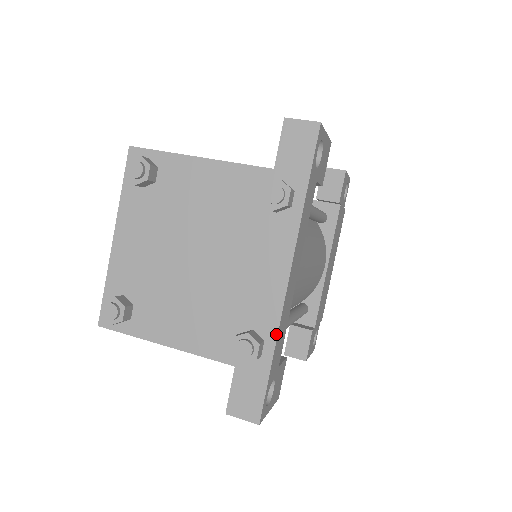
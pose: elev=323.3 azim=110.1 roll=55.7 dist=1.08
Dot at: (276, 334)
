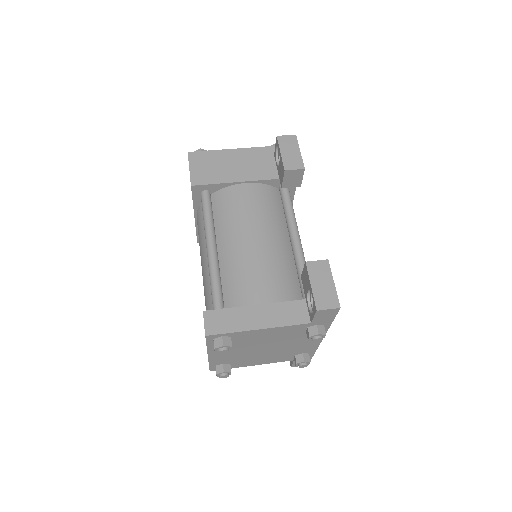
Dot at: (315, 351)
